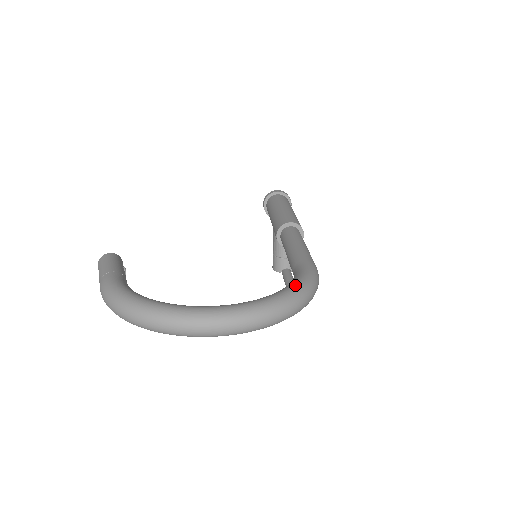
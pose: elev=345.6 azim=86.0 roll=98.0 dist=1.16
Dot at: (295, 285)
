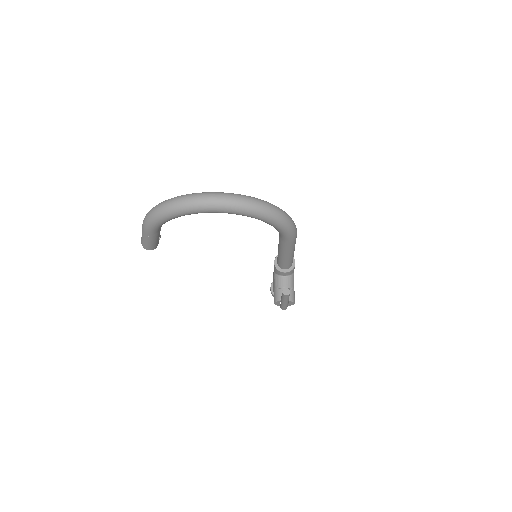
Dot at: occluded
